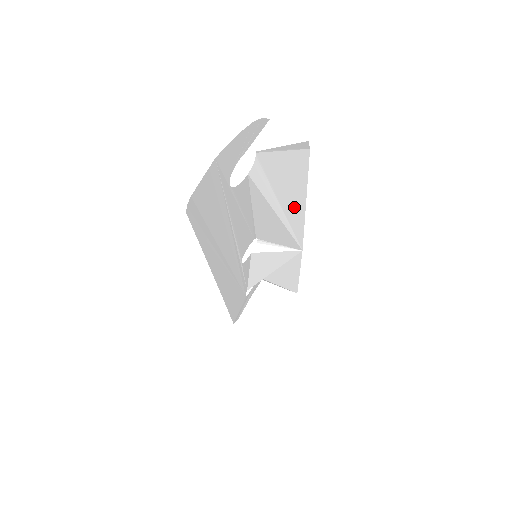
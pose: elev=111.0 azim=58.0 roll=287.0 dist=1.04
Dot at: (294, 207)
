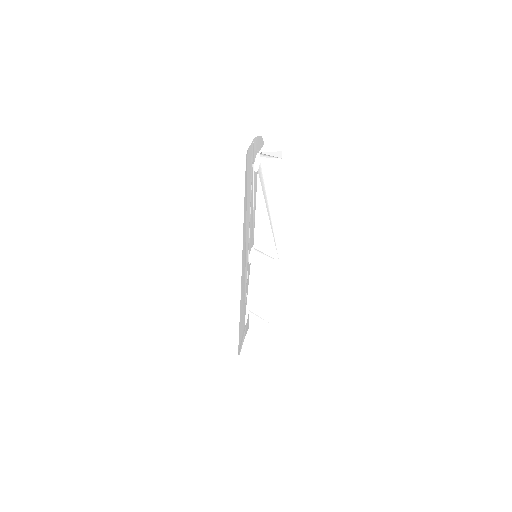
Dot at: (275, 209)
